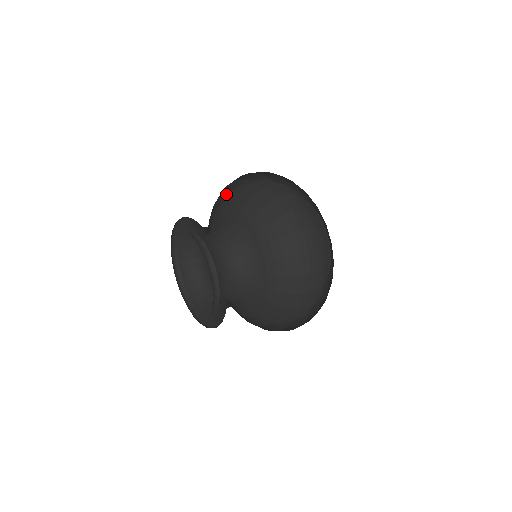
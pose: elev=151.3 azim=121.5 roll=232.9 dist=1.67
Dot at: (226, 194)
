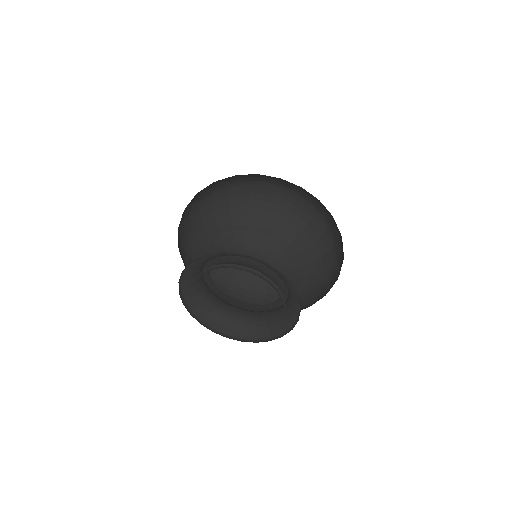
Dot at: occluded
